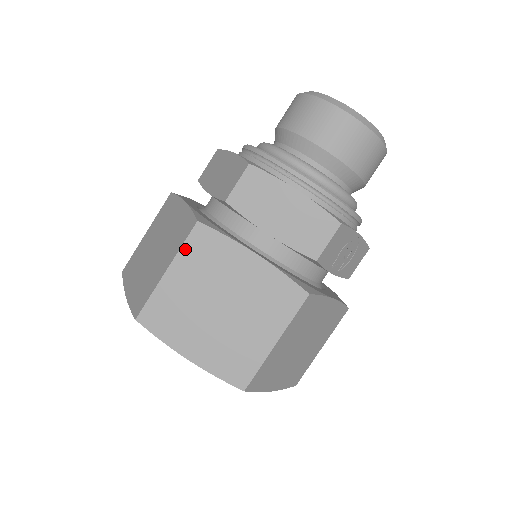
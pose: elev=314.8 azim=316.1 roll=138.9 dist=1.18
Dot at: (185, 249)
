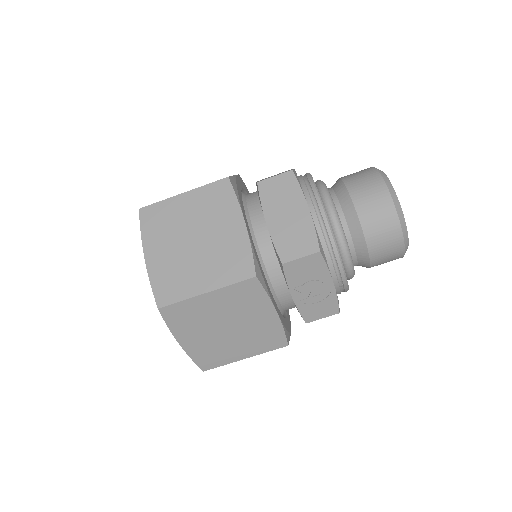
Dot at: (206, 188)
